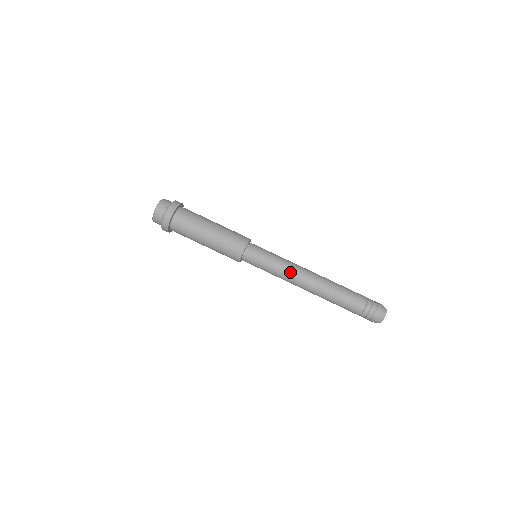
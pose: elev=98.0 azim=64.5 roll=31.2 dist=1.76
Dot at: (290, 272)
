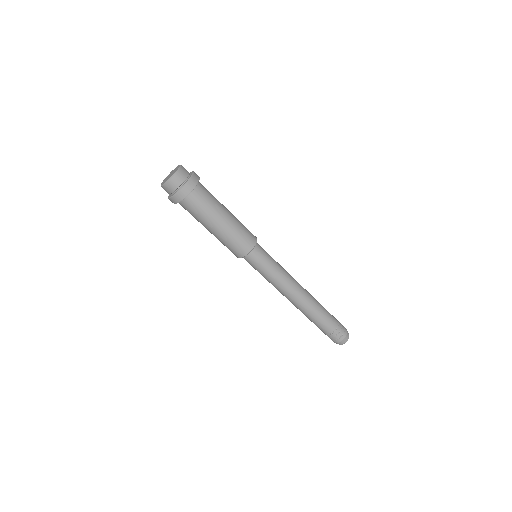
Dot at: (285, 283)
